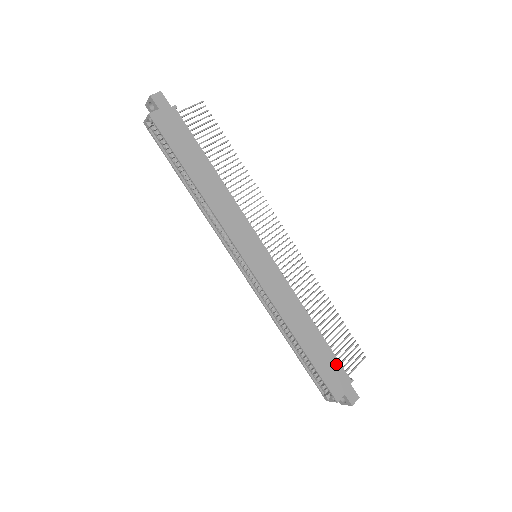
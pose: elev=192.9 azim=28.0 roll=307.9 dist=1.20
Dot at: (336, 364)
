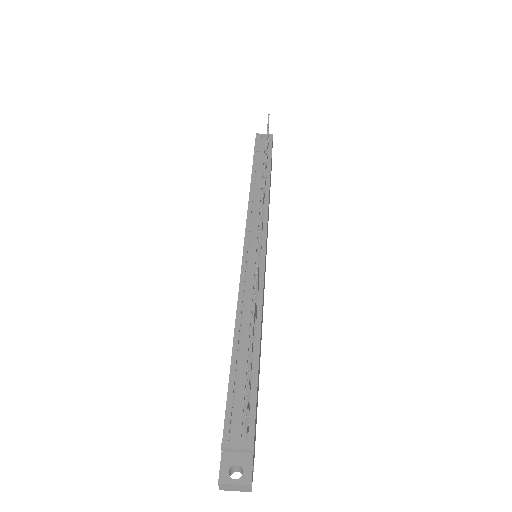
Dot at: (271, 158)
